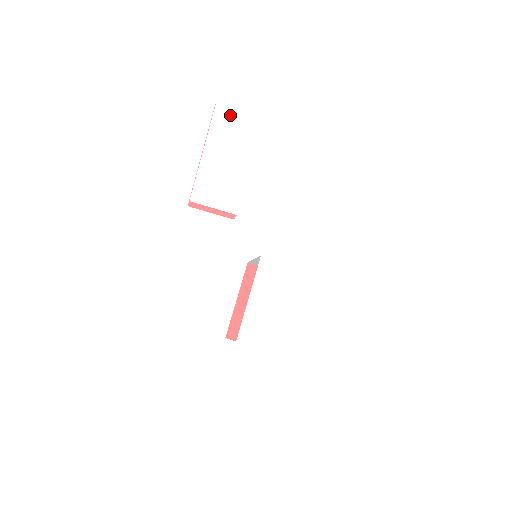
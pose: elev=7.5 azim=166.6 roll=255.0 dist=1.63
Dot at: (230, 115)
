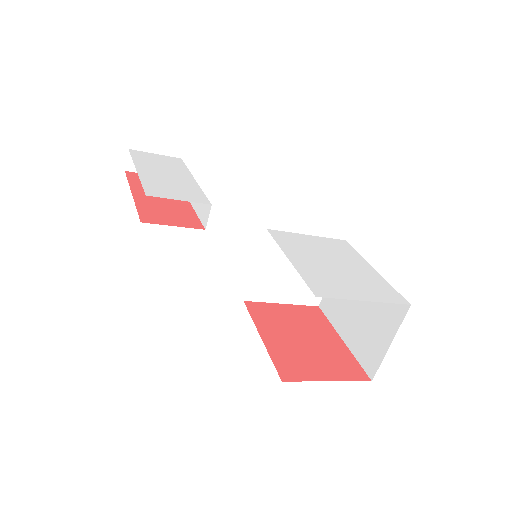
Dot at: (149, 156)
